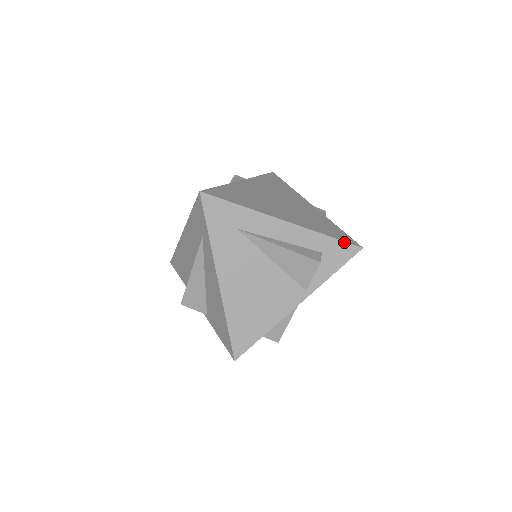
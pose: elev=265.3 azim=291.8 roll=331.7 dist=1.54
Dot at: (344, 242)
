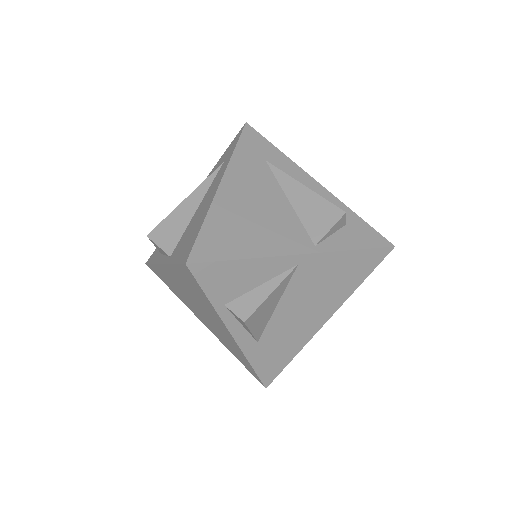
Dot at: (374, 230)
